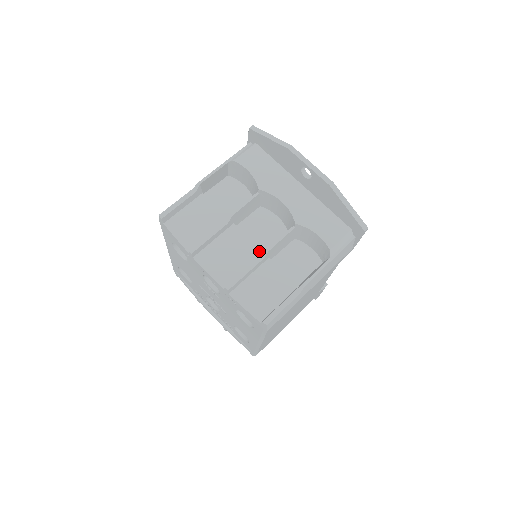
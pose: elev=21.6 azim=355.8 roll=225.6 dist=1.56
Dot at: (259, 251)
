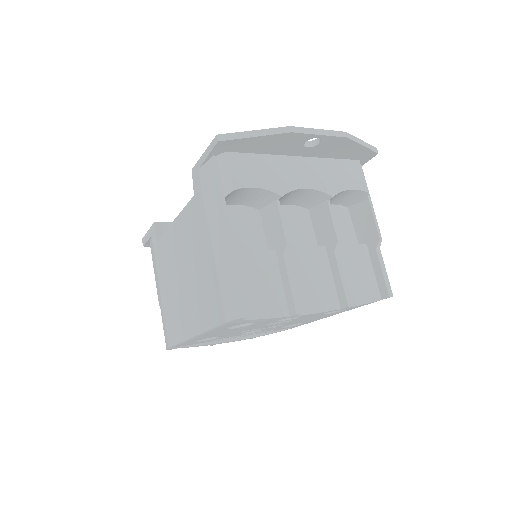
Dot at: (321, 249)
